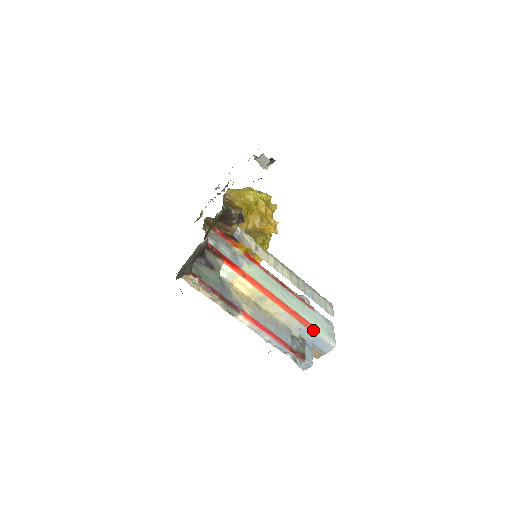
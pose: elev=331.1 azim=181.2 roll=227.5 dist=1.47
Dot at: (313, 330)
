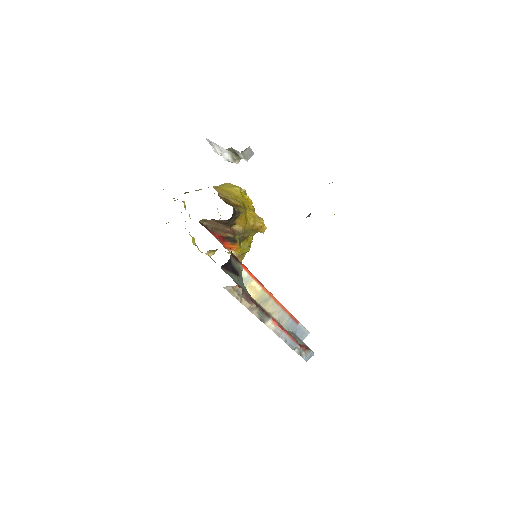
Dot at: (298, 321)
